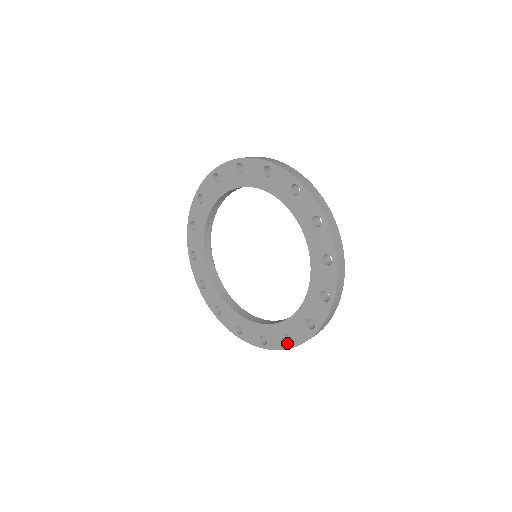
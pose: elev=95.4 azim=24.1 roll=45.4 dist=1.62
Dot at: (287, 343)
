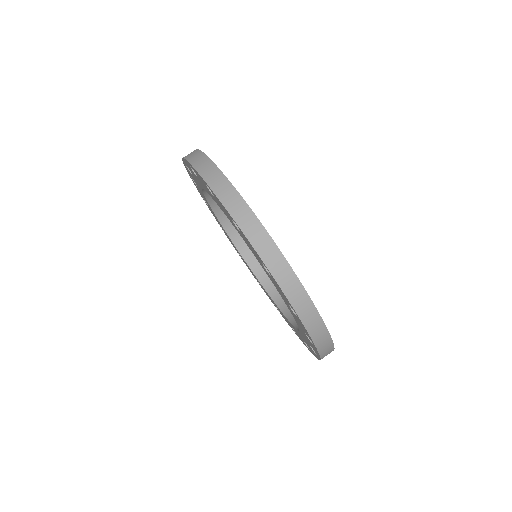
Dot at: occluded
